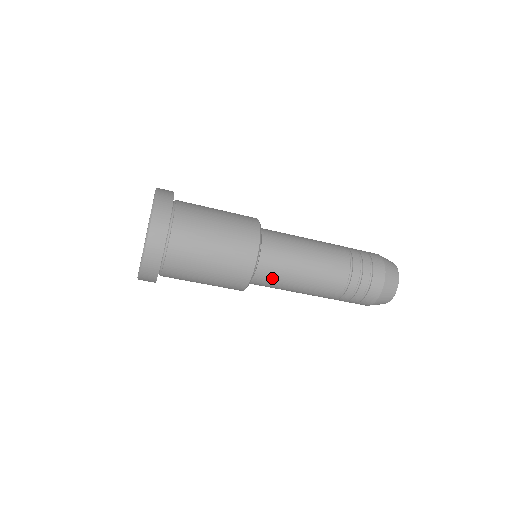
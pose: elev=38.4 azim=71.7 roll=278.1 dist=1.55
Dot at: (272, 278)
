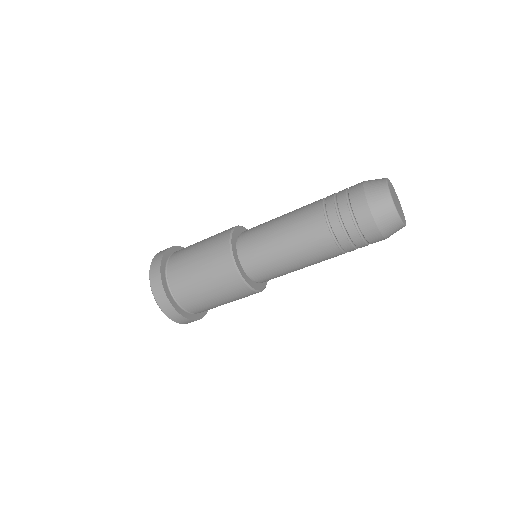
Dot at: (270, 275)
